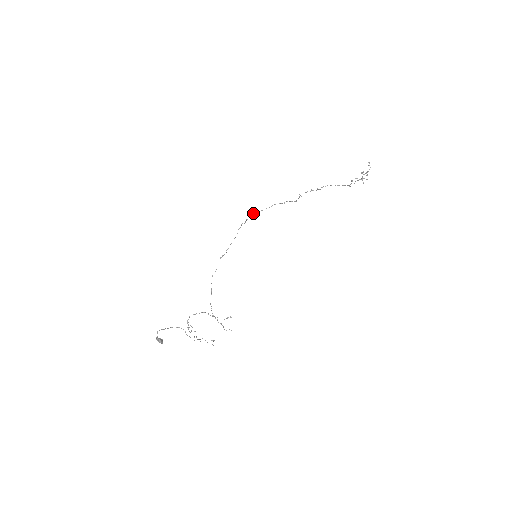
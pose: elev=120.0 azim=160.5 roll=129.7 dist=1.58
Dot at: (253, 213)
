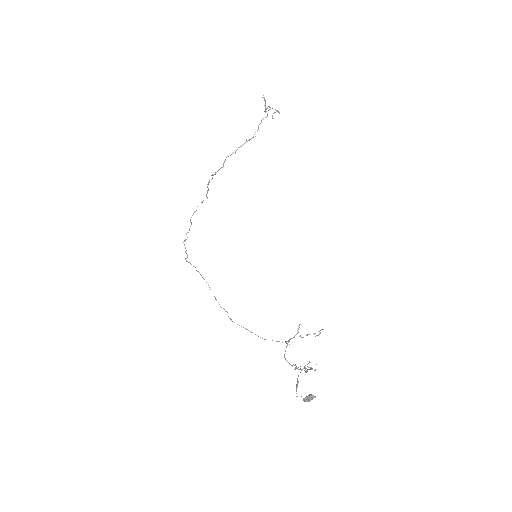
Dot at: (183, 242)
